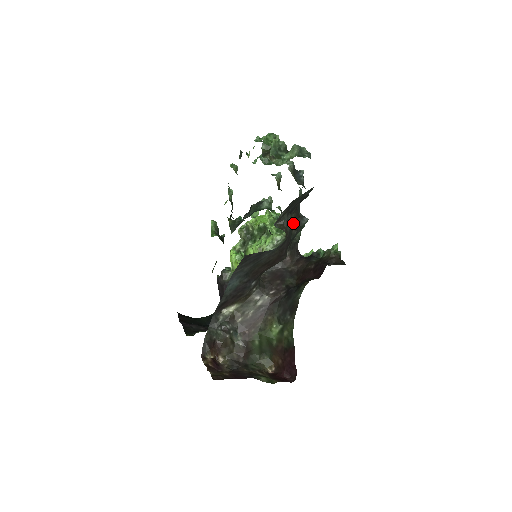
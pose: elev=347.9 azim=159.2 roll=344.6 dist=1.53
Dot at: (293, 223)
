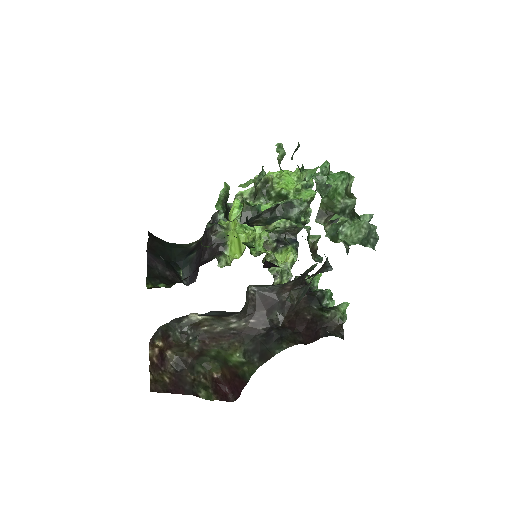
Dot at: occluded
